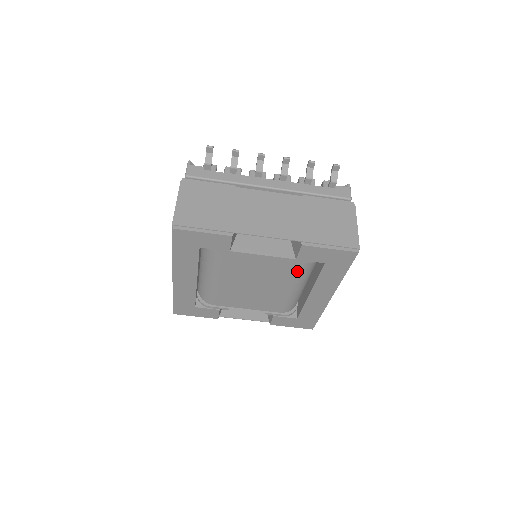
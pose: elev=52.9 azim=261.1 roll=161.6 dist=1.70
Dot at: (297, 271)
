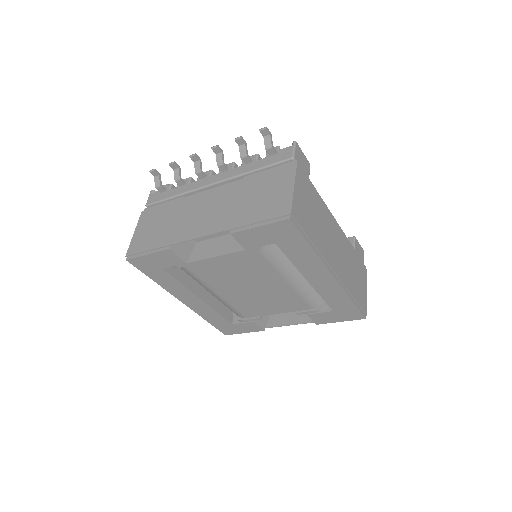
Dot at: (267, 261)
